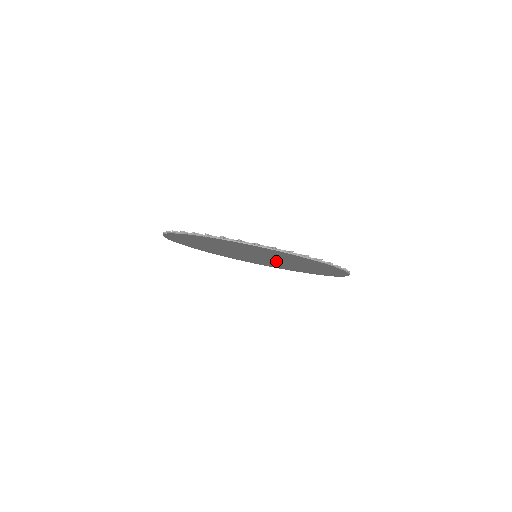
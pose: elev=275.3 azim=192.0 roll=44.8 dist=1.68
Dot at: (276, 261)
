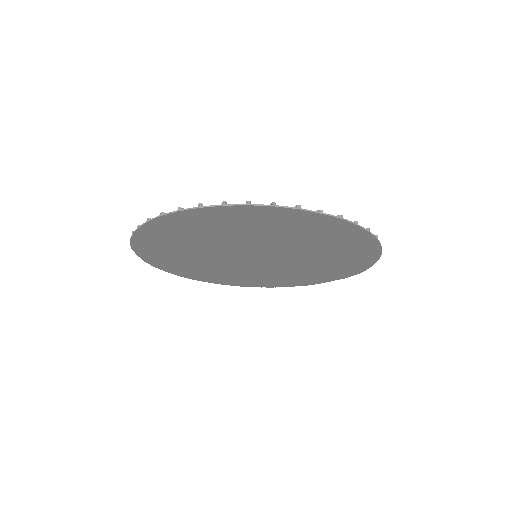
Dot at: (283, 258)
